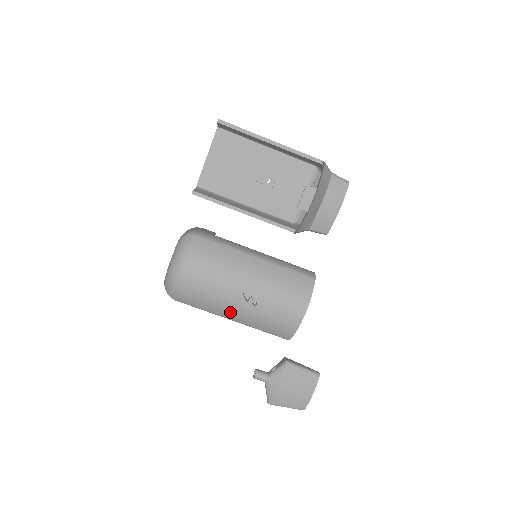
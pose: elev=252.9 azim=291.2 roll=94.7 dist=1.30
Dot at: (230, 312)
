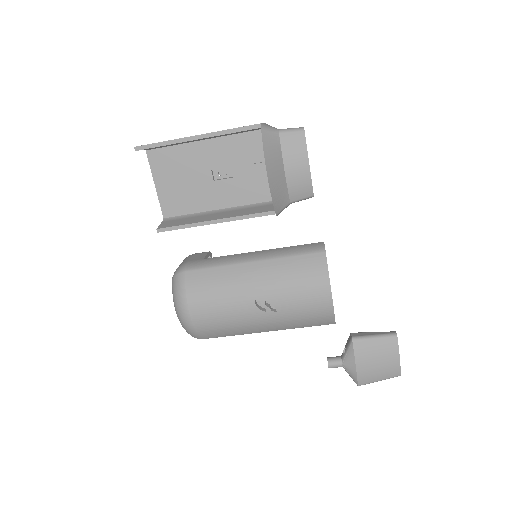
Dot at: (257, 327)
